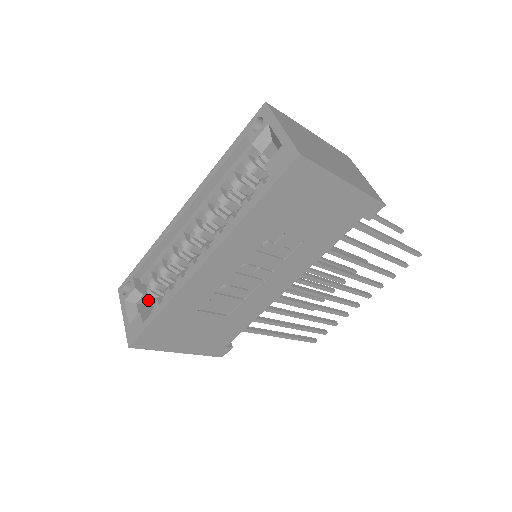
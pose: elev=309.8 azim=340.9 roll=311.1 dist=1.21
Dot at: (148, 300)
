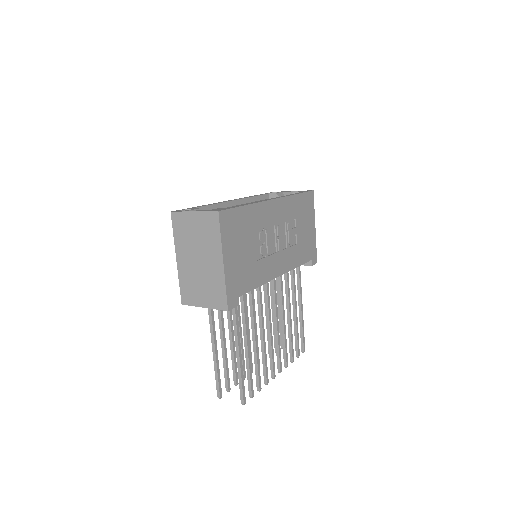
Dot at: occluded
